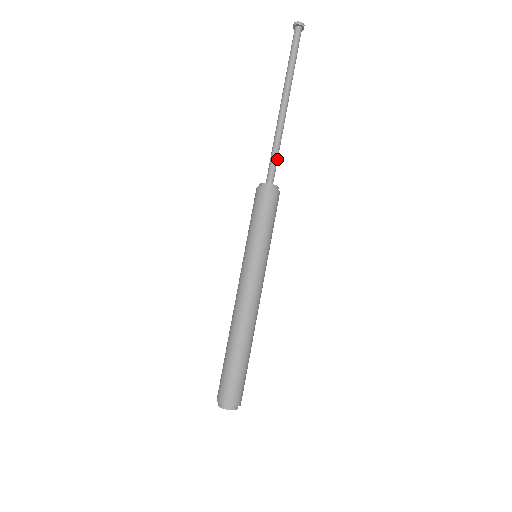
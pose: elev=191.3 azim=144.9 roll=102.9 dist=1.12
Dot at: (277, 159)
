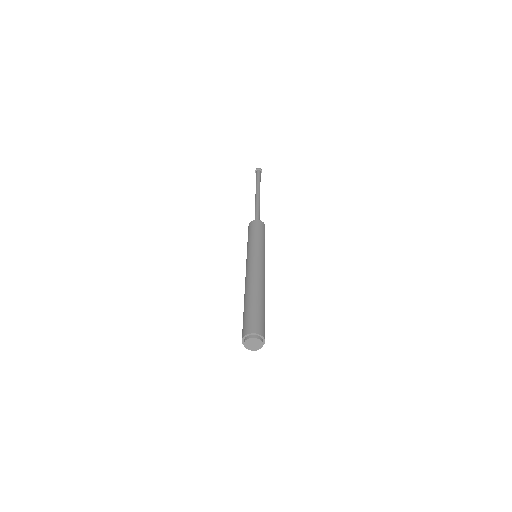
Dot at: (258, 213)
